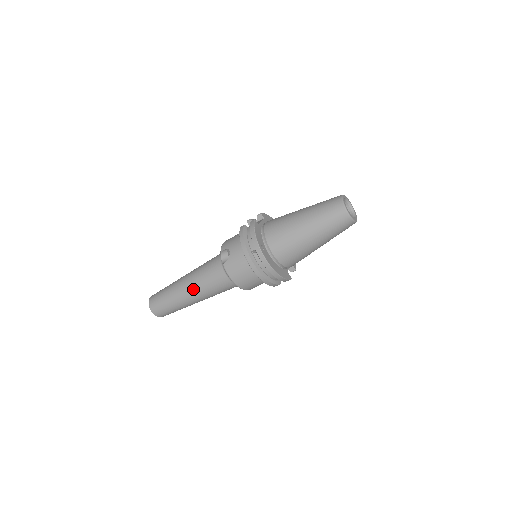
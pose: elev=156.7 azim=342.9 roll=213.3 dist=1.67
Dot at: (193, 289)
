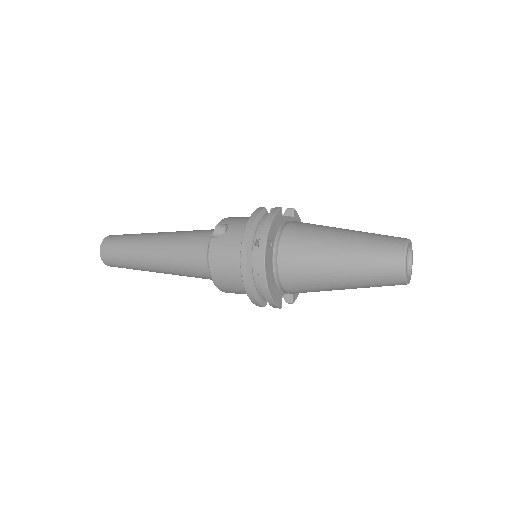
Dot at: (159, 251)
